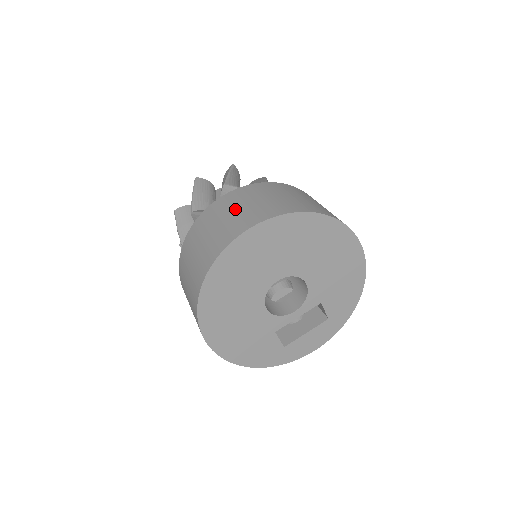
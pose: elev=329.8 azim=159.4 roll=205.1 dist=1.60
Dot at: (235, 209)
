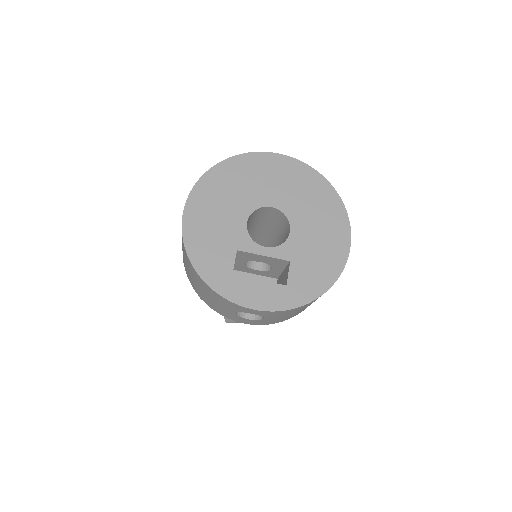
Dot at: occluded
